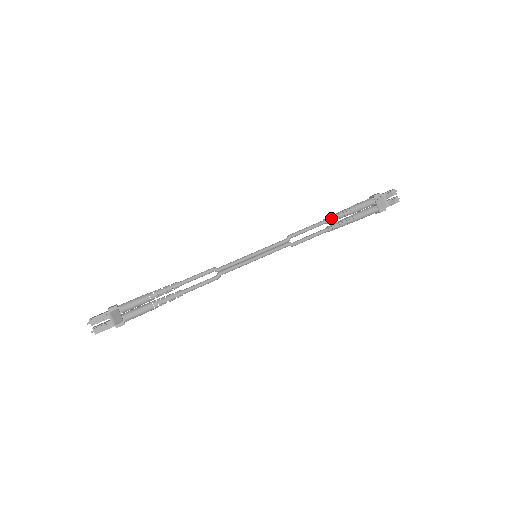
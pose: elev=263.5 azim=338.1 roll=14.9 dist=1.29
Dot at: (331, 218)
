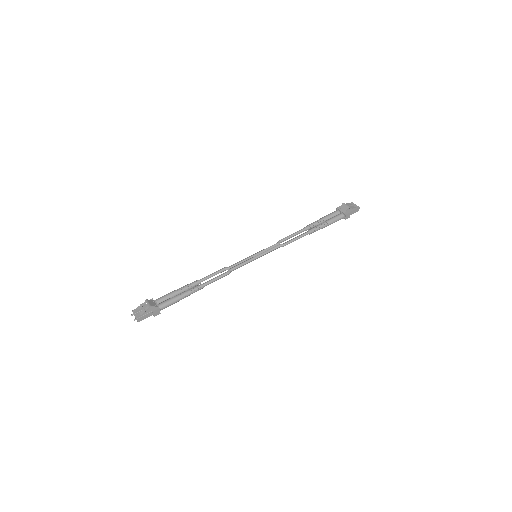
Dot at: (308, 225)
